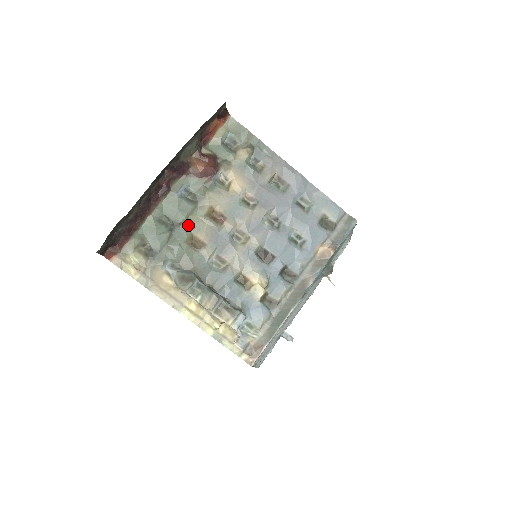
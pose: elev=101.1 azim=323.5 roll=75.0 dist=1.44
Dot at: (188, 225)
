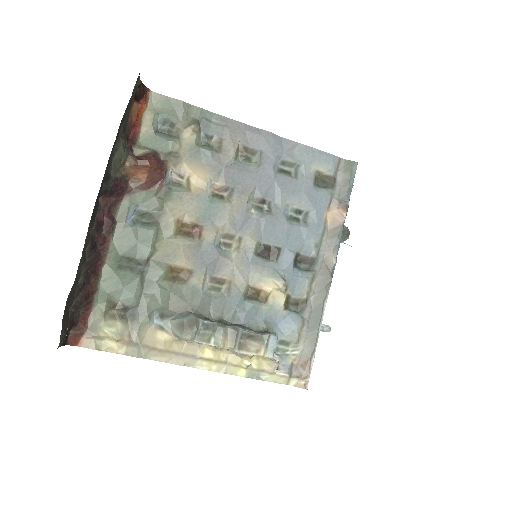
Dot at: (159, 256)
